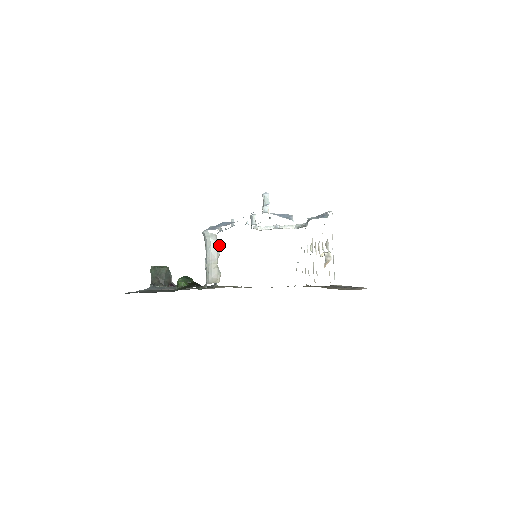
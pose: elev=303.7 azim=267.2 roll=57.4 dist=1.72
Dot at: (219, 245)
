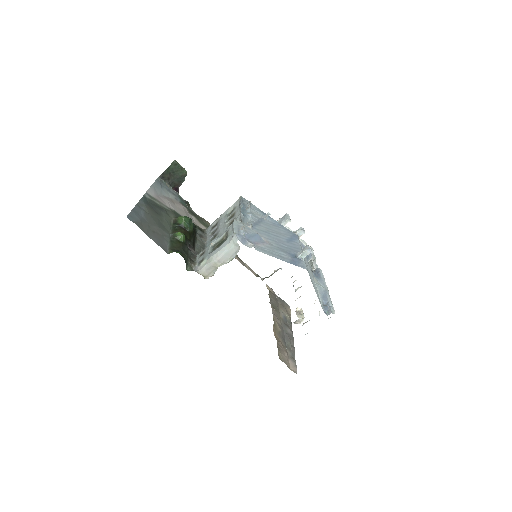
Dot at: (234, 257)
